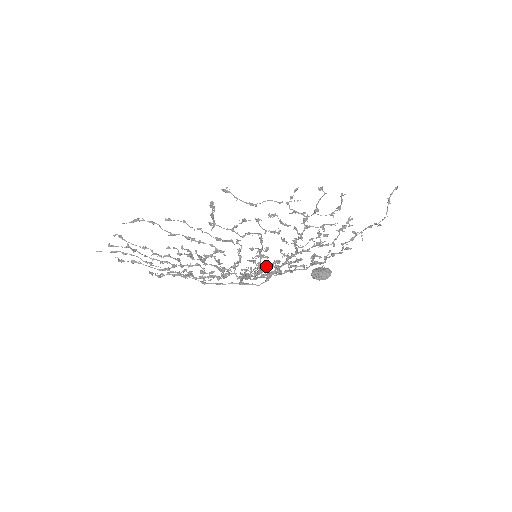
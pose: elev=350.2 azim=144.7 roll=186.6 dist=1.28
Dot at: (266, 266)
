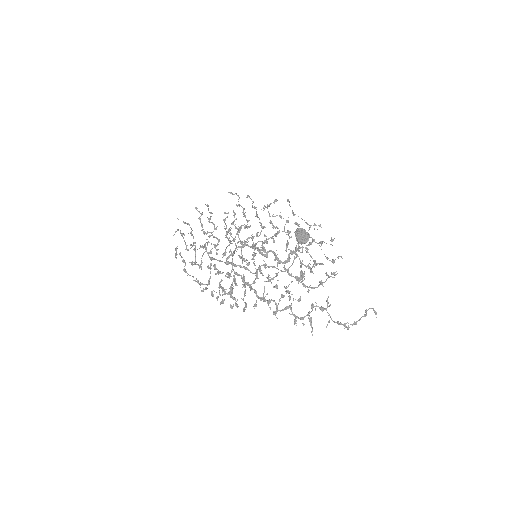
Dot at: occluded
